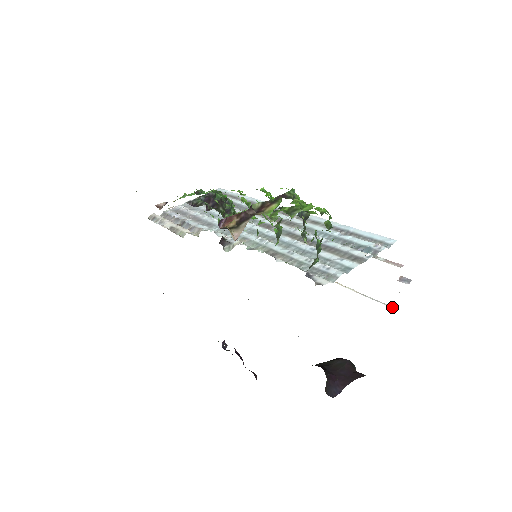
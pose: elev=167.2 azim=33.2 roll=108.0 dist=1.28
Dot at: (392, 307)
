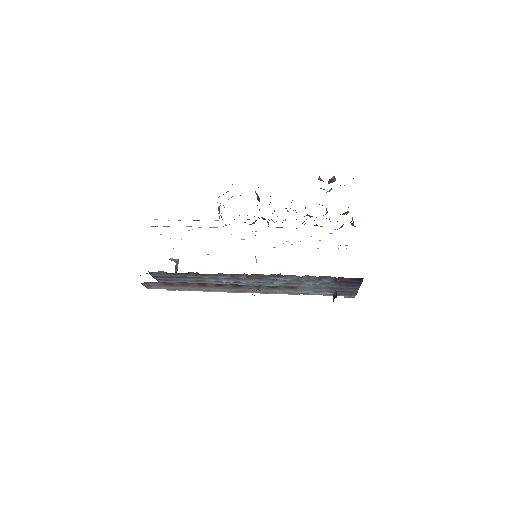
Dot at: (343, 295)
